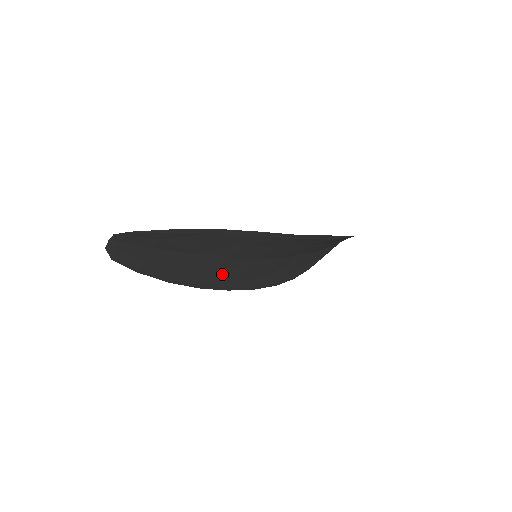
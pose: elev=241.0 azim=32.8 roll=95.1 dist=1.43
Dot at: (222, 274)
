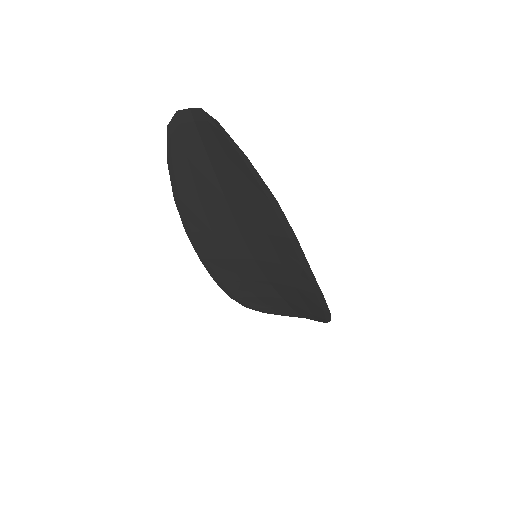
Dot at: (216, 240)
